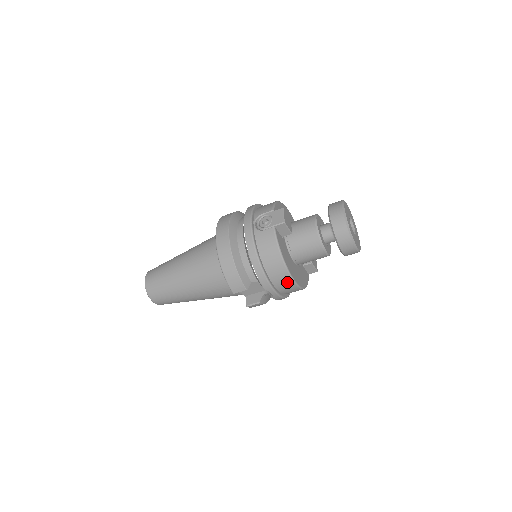
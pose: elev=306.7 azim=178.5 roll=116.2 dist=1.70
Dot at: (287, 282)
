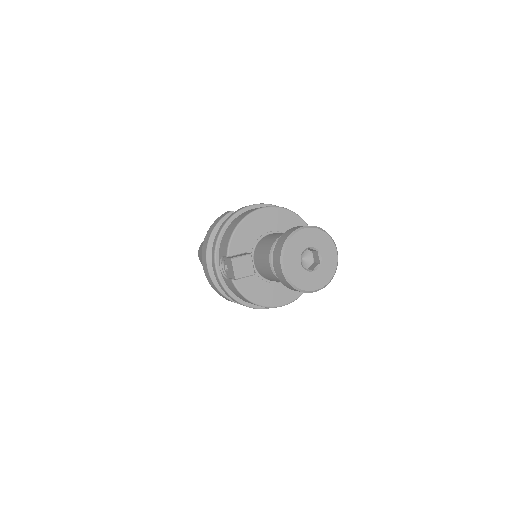
Dot at: occluded
